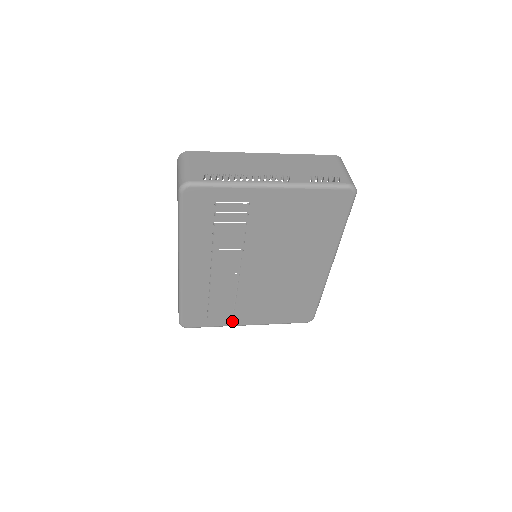
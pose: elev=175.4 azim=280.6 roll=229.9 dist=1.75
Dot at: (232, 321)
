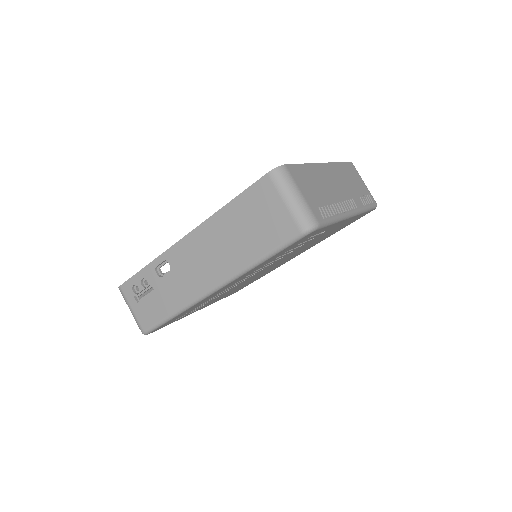
Dot at: occluded
